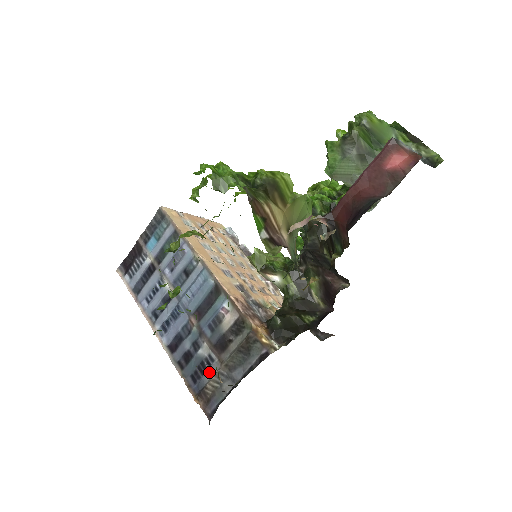
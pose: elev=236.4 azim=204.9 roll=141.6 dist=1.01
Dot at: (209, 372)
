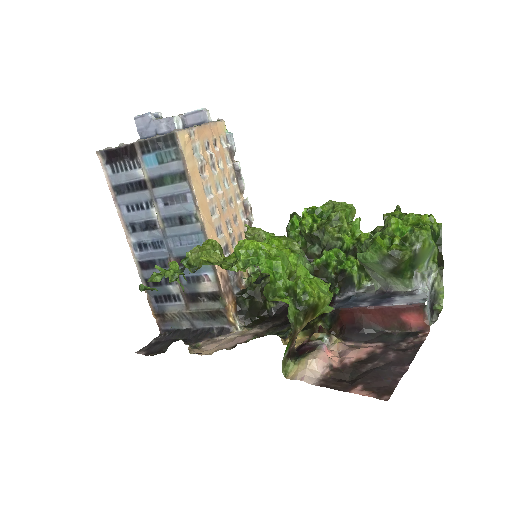
Dot at: (173, 306)
